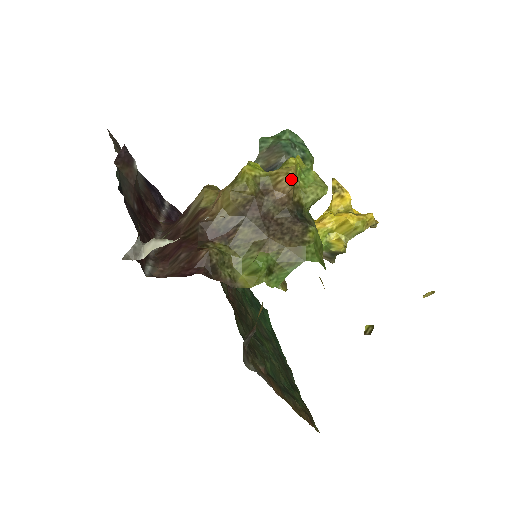
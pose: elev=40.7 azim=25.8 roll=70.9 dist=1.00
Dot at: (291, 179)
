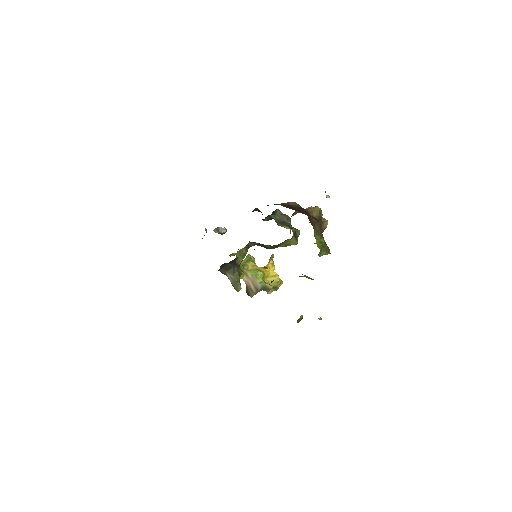
Dot at: (327, 224)
